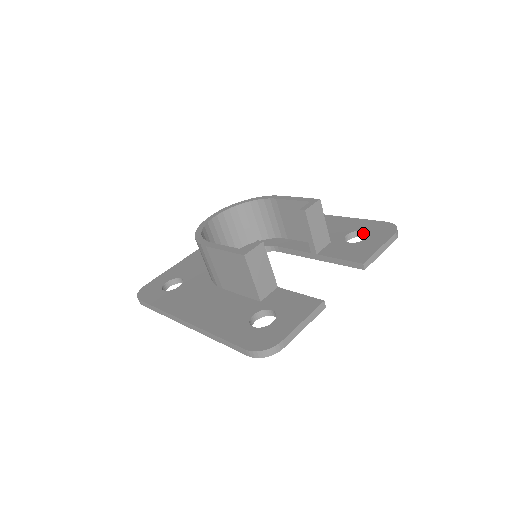
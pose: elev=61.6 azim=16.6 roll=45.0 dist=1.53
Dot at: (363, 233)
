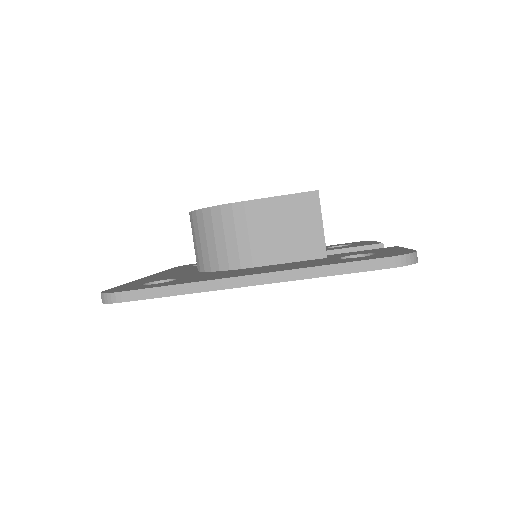
Dot at: occluded
